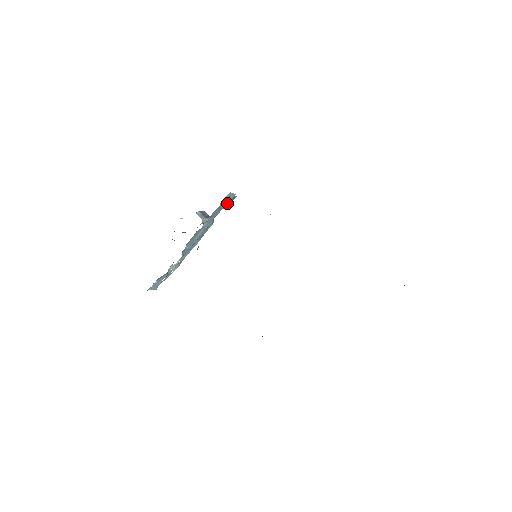
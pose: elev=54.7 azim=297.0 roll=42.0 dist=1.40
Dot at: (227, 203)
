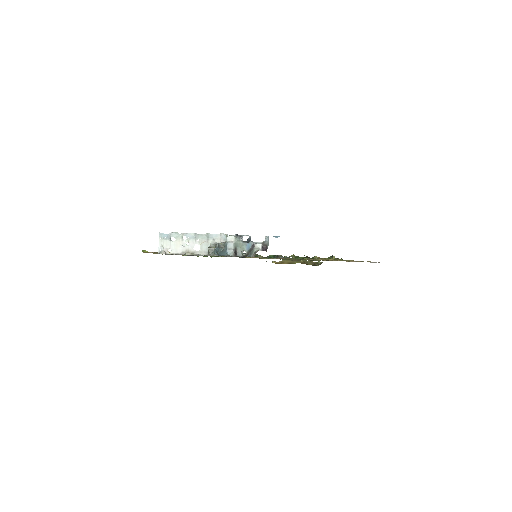
Dot at: occluded
